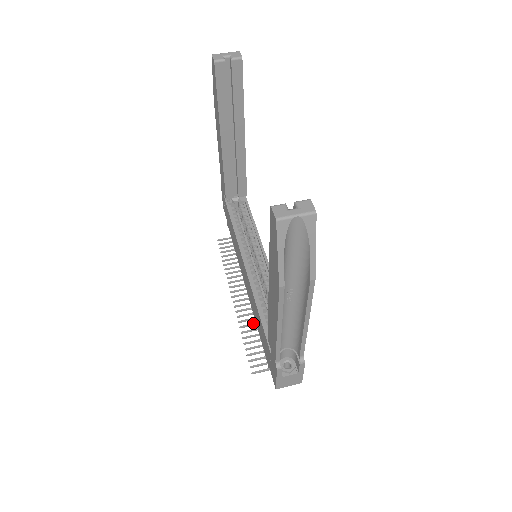
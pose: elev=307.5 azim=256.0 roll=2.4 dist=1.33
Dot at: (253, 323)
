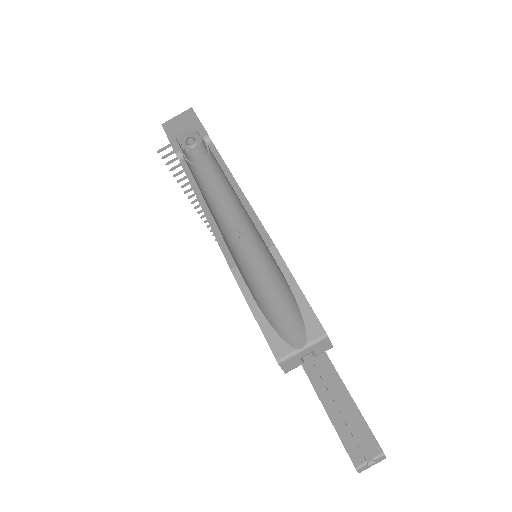
Dot at: occluded
